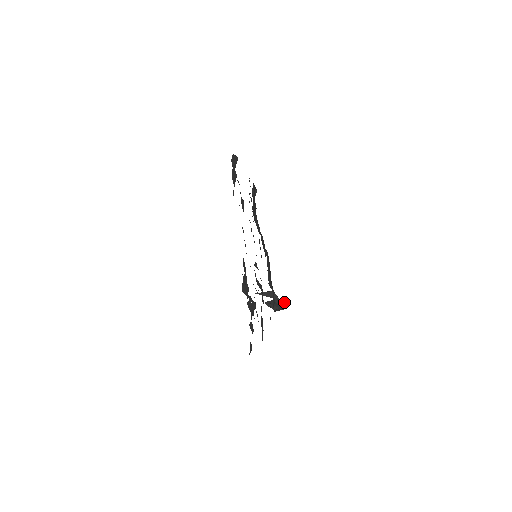
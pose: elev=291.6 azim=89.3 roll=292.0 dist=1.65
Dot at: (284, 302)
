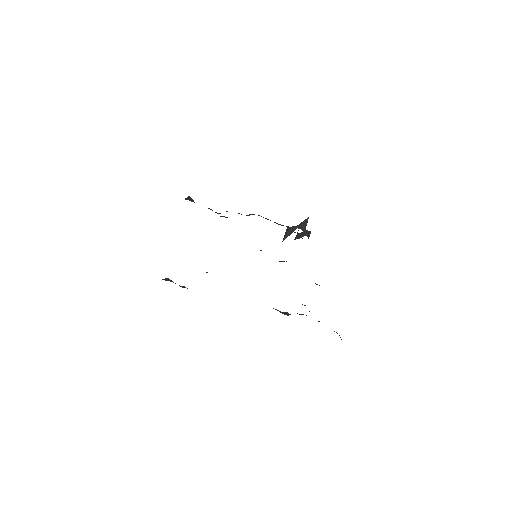
Dot at: (304, 220)
